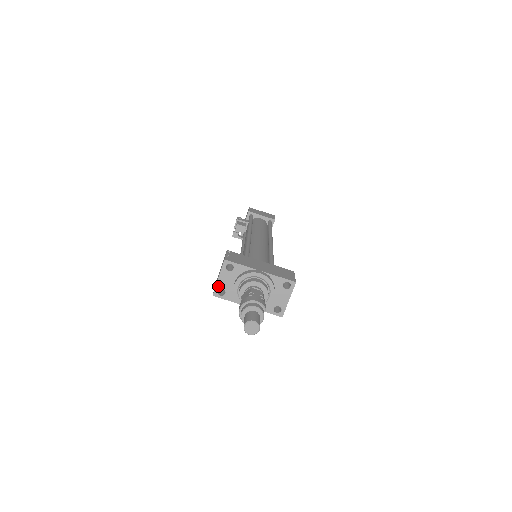
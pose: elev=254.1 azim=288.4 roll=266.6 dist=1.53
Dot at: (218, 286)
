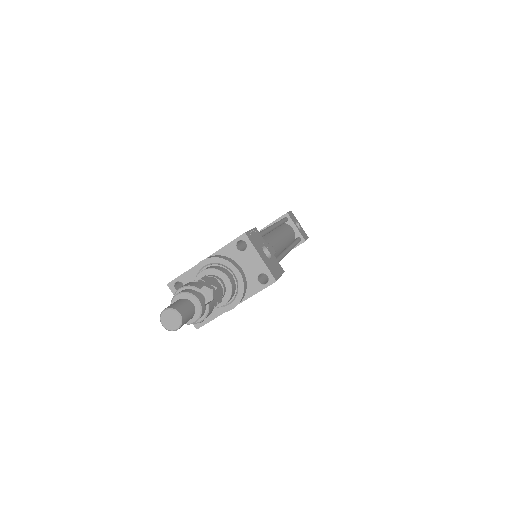
Dot at: occluded
